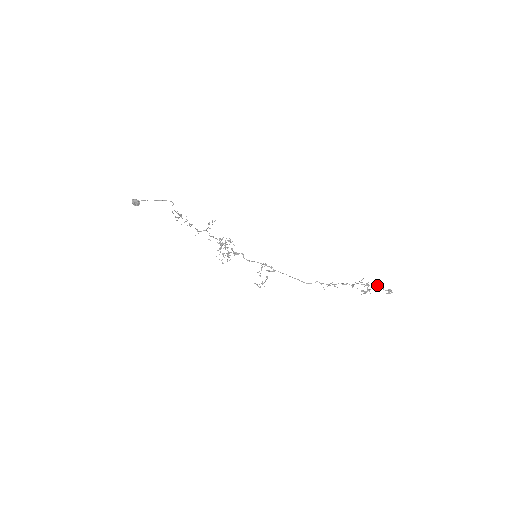
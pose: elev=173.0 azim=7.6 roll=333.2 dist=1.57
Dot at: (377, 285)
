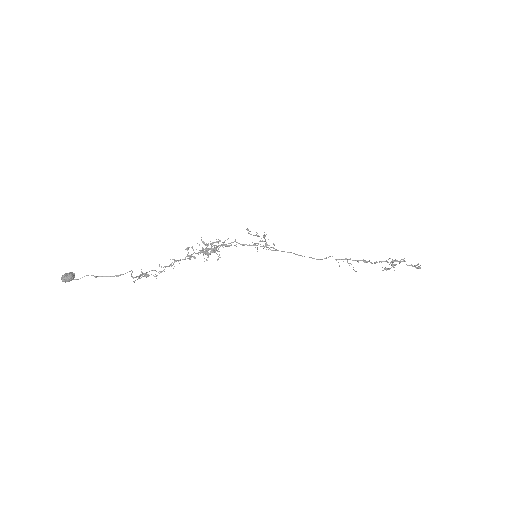
Dot at: occluded
